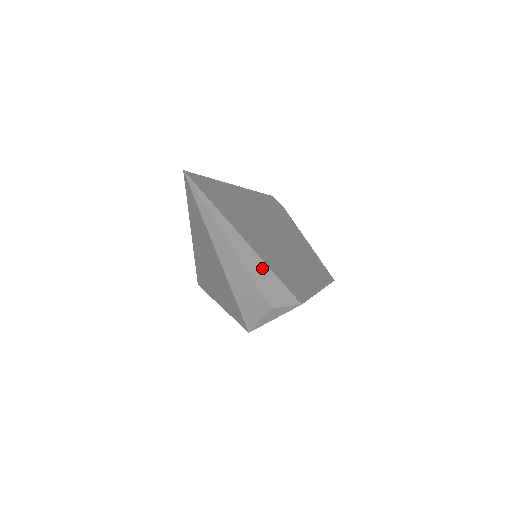
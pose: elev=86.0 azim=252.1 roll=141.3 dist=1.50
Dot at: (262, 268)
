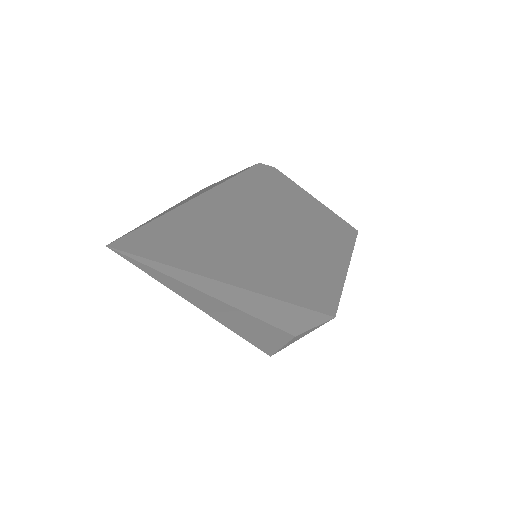
Dot at: (274, 305)
